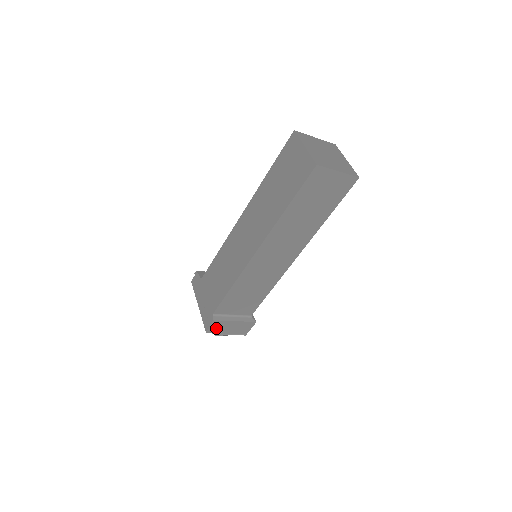
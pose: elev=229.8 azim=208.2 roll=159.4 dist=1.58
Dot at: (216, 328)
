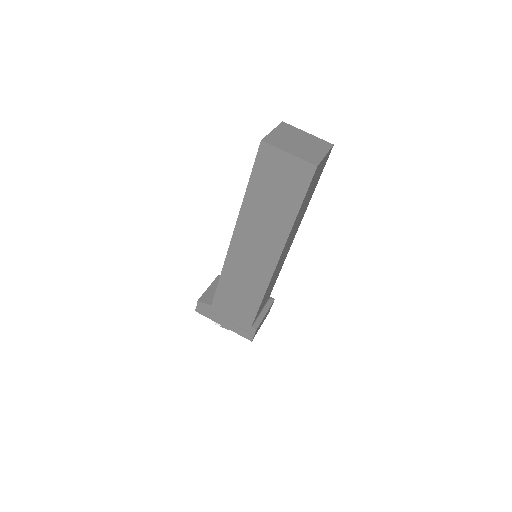
Dot at: (256, 332)
